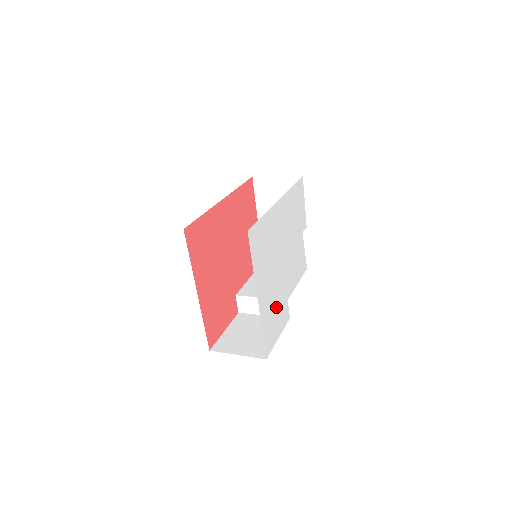
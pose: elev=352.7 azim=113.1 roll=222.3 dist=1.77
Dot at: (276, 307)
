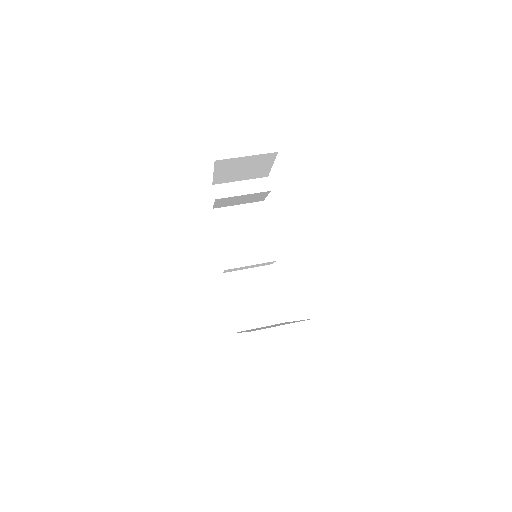
Dot at: occluded
